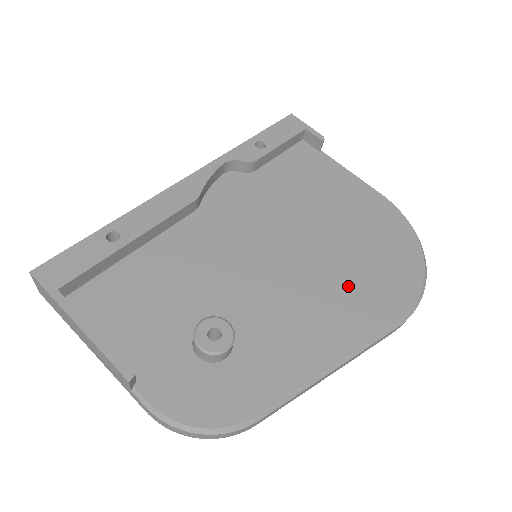
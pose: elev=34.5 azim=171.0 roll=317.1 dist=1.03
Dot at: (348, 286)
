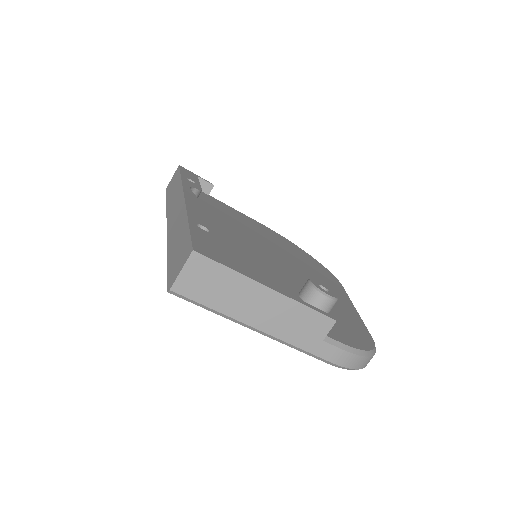
Dot at: (310, 269)
